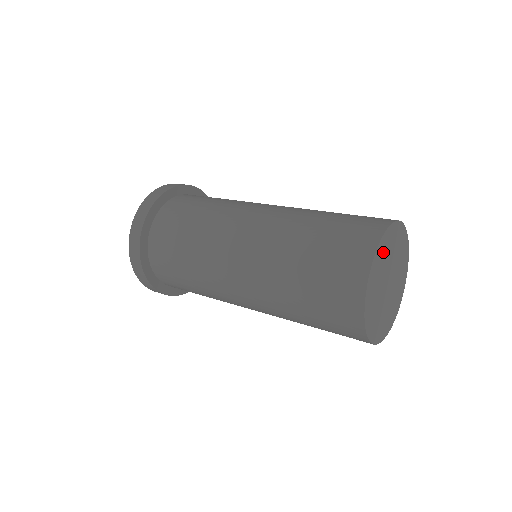
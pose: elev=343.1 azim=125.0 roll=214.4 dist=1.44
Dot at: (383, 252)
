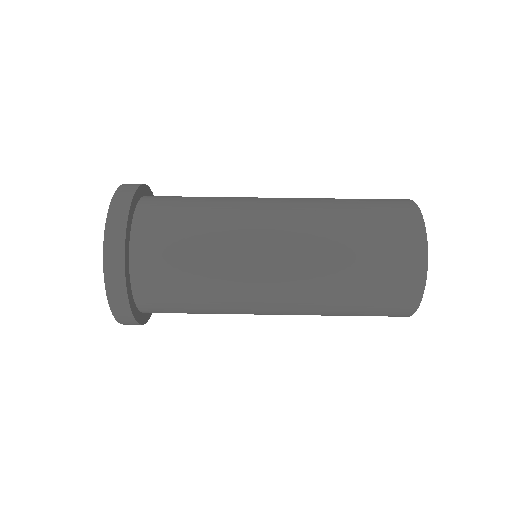
Dot at: occluded
